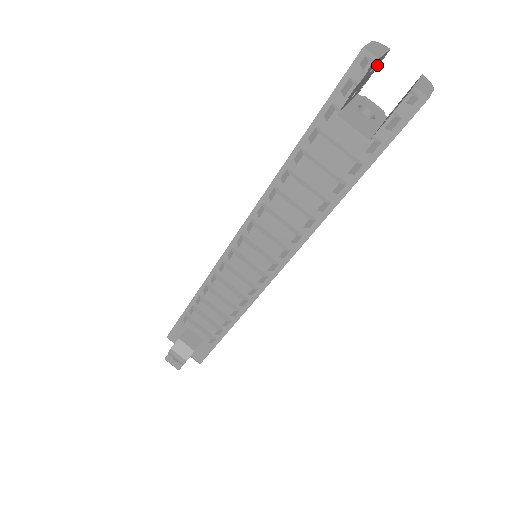
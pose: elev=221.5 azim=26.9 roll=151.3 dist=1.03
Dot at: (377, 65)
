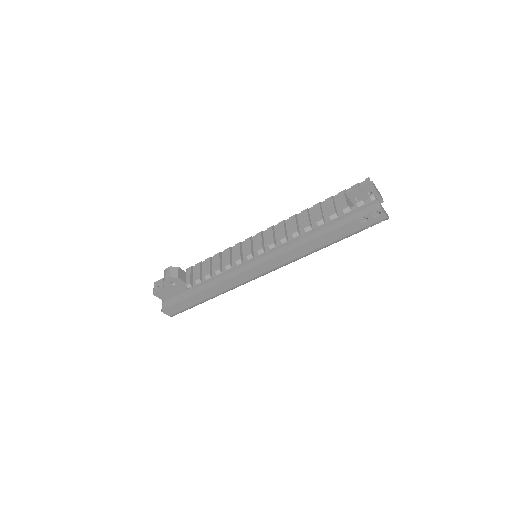
Dot at: occluded
